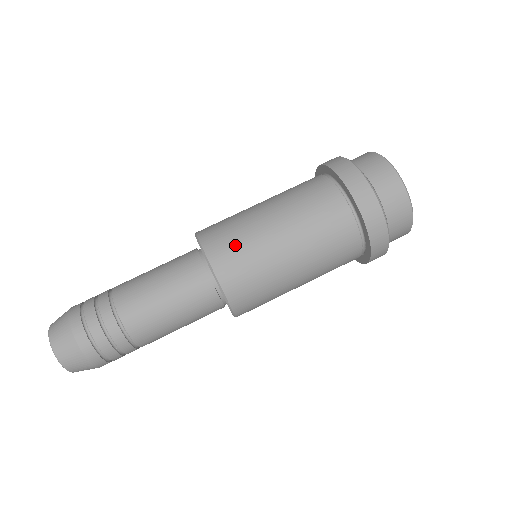
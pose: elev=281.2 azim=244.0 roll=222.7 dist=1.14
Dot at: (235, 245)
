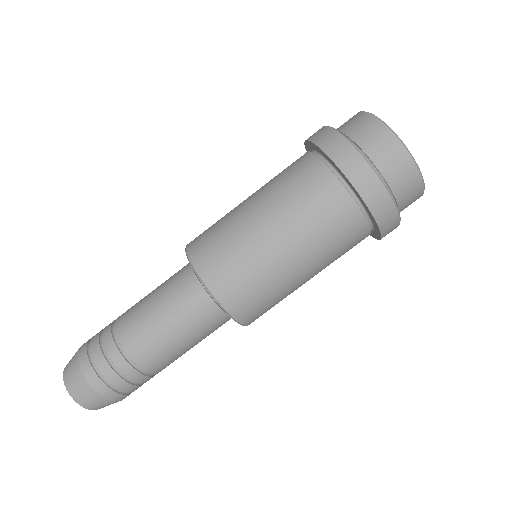
Dot at: (259, 298)
